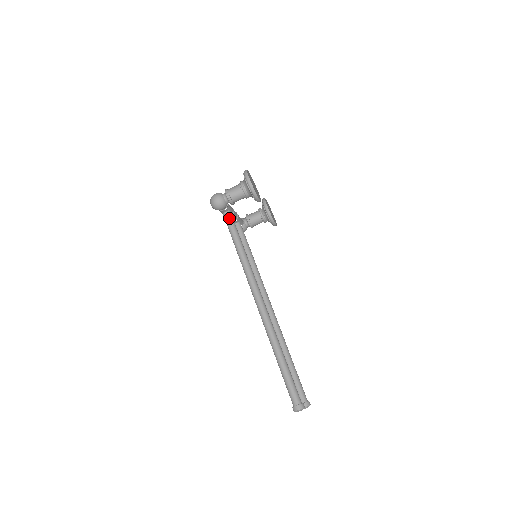
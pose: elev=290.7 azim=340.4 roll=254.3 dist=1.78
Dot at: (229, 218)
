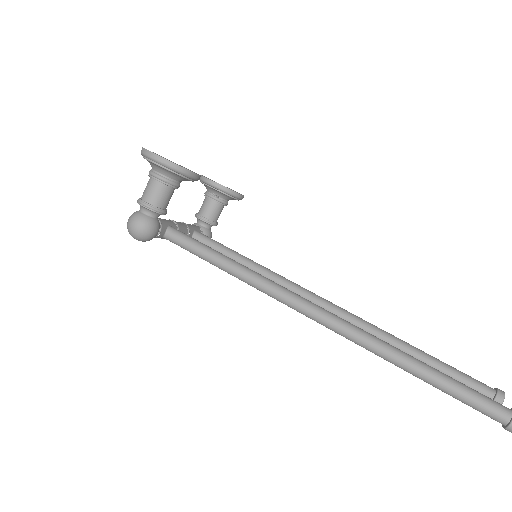
Dot at: (177, 237)
